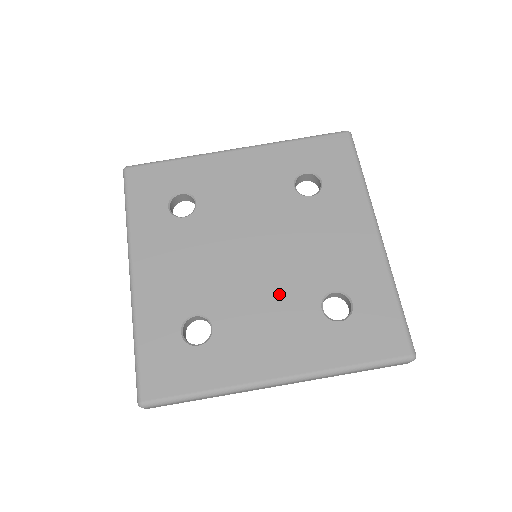
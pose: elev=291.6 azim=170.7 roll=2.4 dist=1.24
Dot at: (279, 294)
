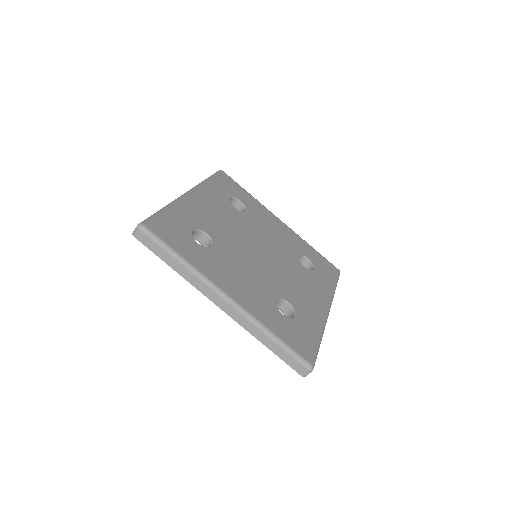
Dot at: (259, 274)
